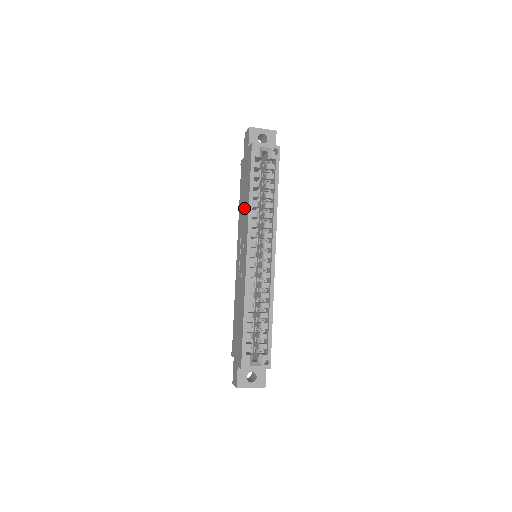
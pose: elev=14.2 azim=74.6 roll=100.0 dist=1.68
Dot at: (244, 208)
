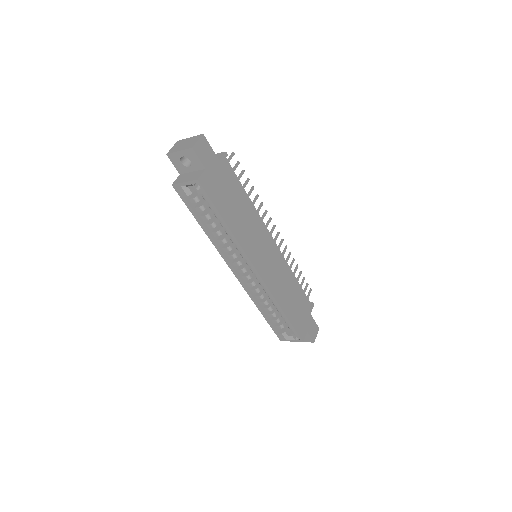
Dot at: occluded
